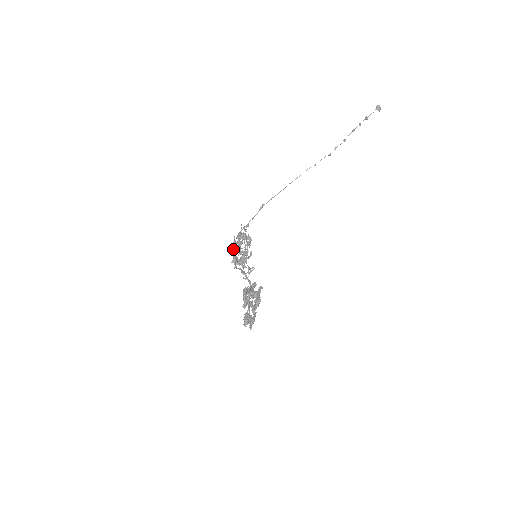
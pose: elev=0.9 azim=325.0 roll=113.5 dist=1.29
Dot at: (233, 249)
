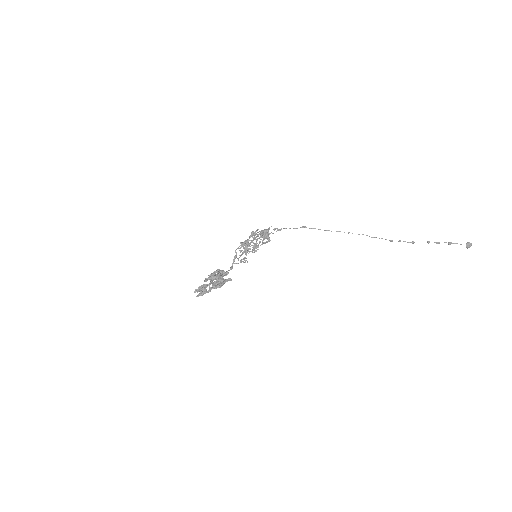
Dot at: occluded
